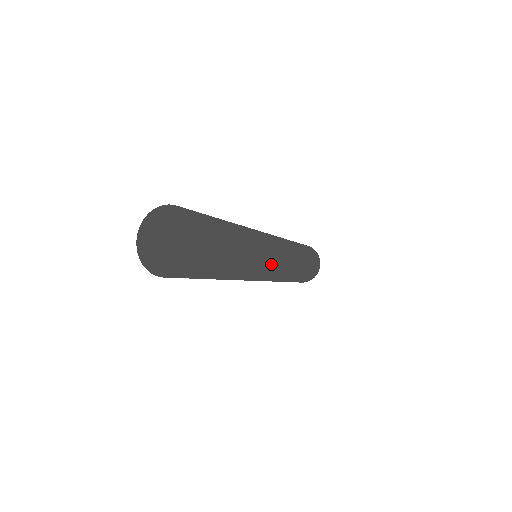
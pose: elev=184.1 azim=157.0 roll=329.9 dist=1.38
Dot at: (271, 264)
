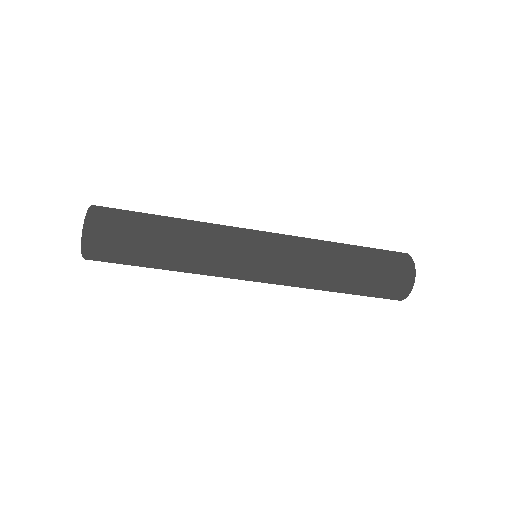
Dot at: (244, 230)
